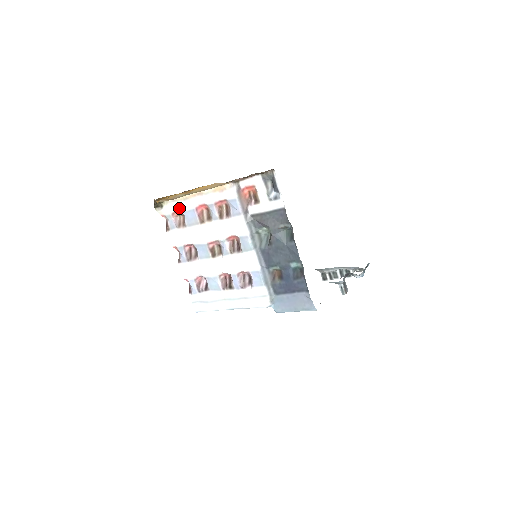
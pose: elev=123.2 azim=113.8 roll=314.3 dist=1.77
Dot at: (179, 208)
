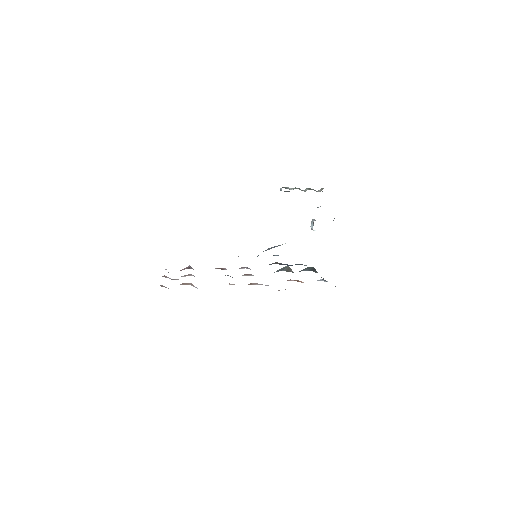
Dot at: occluded
